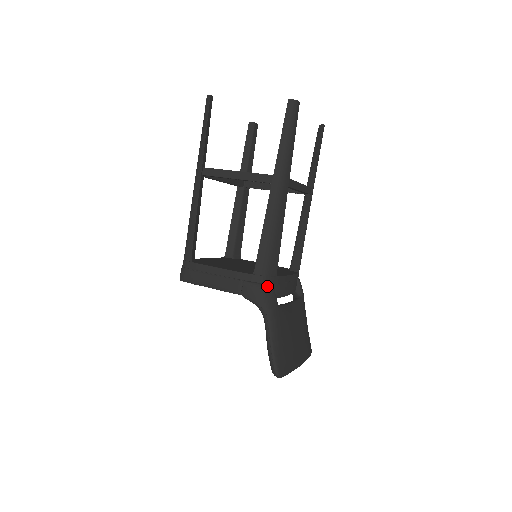
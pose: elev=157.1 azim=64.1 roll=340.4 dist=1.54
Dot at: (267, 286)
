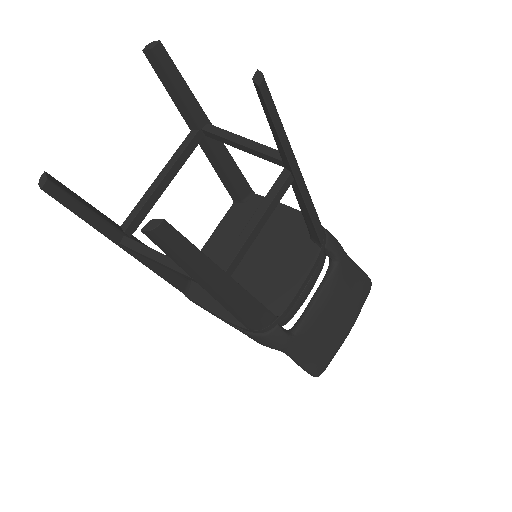
Dot at: (270, 335)
